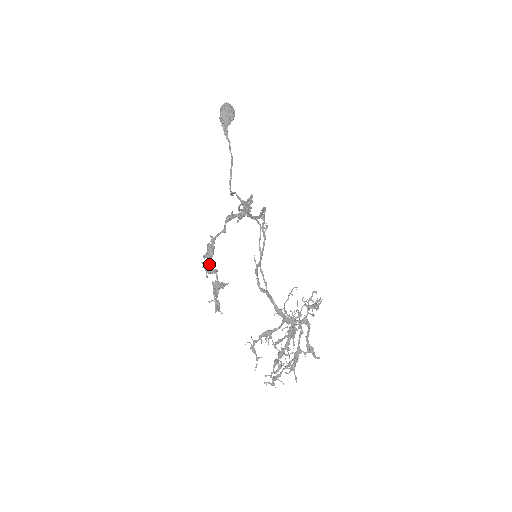
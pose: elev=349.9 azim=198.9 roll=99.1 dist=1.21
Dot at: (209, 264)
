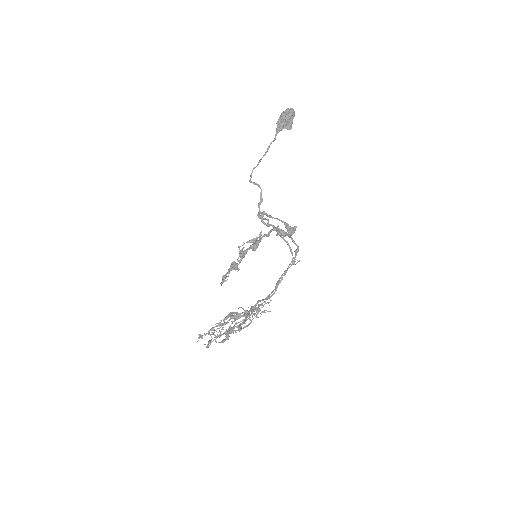
Dot at: occluded
